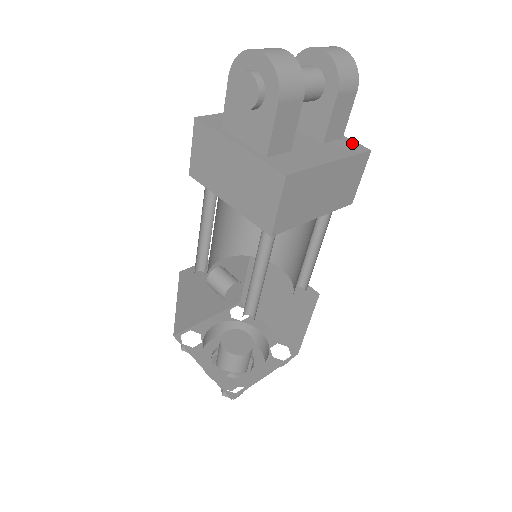
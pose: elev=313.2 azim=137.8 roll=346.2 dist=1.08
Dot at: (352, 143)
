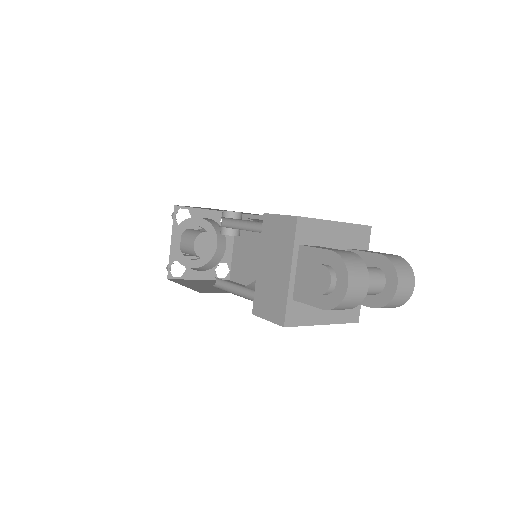
Dot at: (357, 308)
